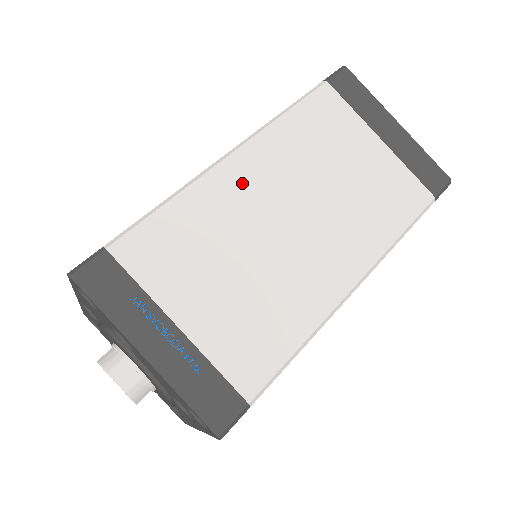
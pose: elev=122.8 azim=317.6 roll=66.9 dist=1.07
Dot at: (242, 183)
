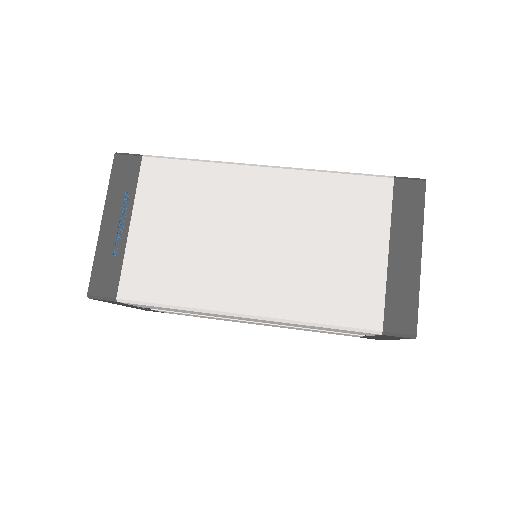
Dot at: (249, 189)
